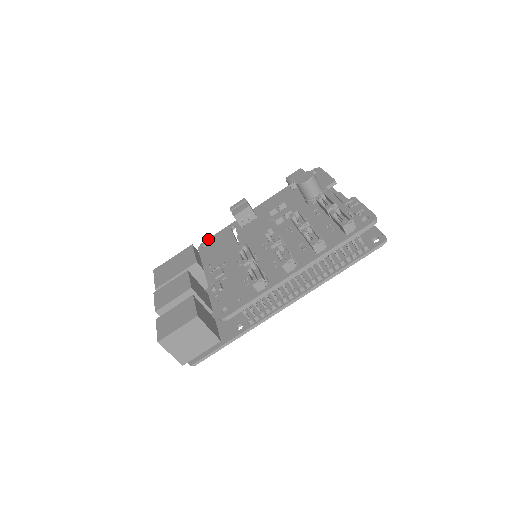
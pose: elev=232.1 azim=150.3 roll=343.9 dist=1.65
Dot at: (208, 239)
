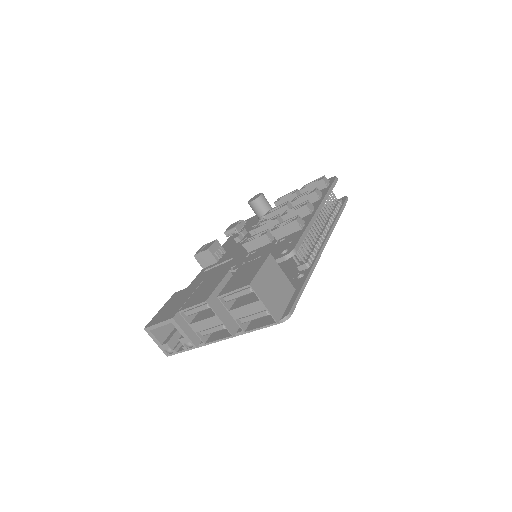
Dot at: occluded
